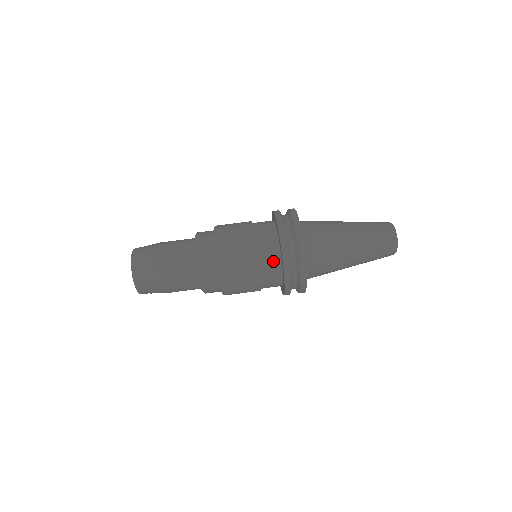
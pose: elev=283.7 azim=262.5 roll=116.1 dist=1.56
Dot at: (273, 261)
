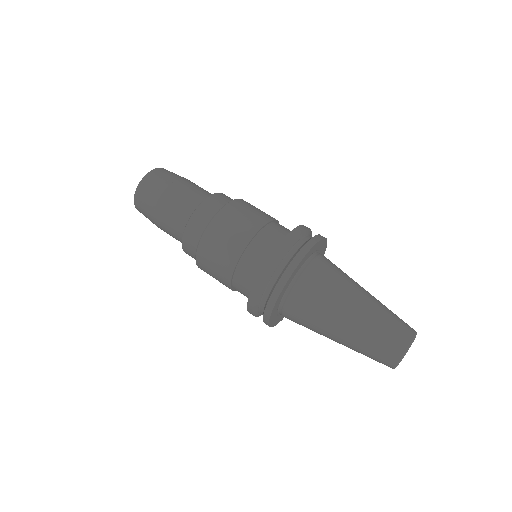
Dot at: (252, 273)
